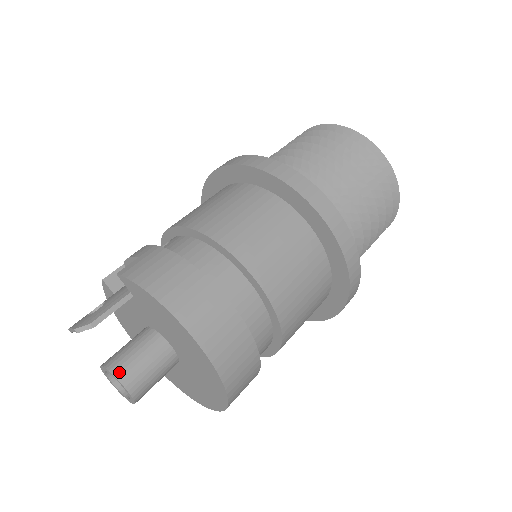
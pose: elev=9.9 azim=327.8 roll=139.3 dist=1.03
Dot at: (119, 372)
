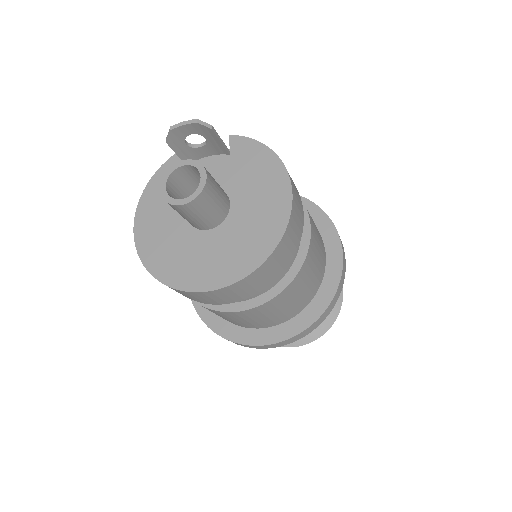
Dot at: (205, 168)
